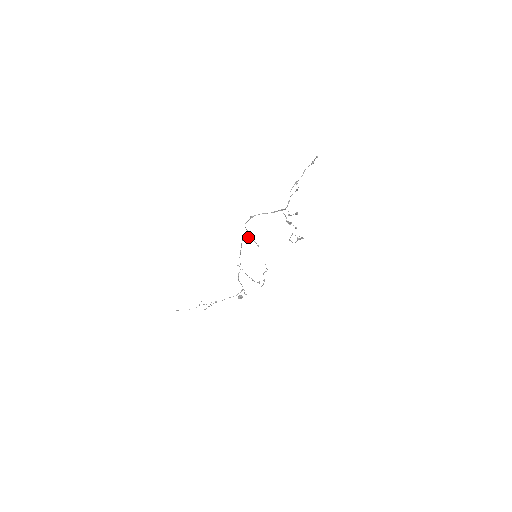
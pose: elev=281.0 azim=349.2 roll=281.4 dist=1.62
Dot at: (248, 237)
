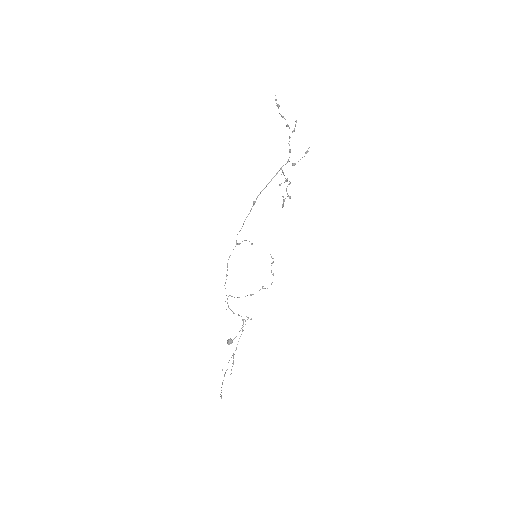
Dot at: occluded
